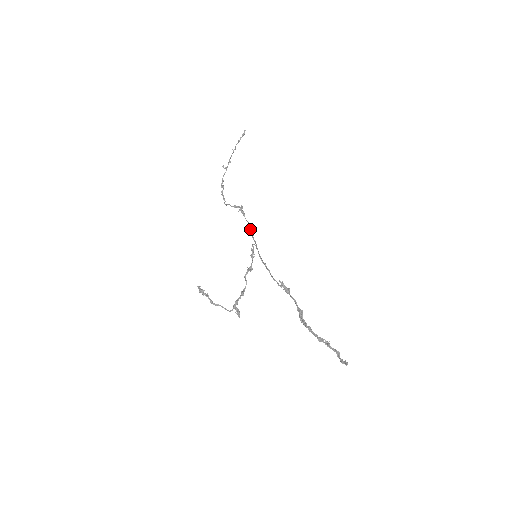
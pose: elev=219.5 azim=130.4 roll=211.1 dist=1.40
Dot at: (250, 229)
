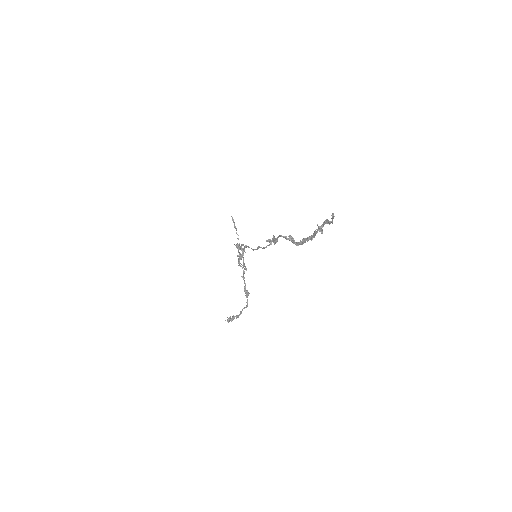
Dot at: (244, 247)
